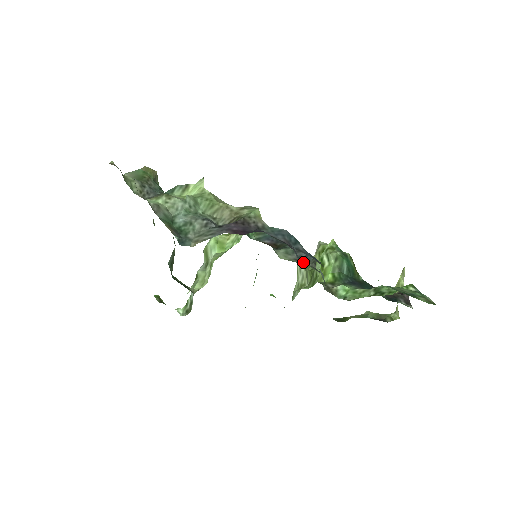
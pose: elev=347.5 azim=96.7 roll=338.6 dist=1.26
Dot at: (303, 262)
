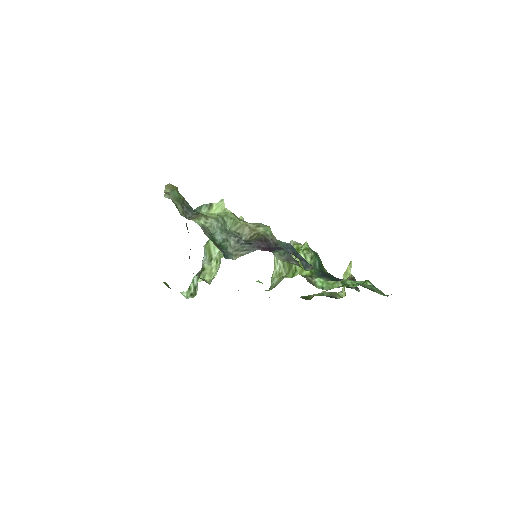
Dot at: (305, 268)
